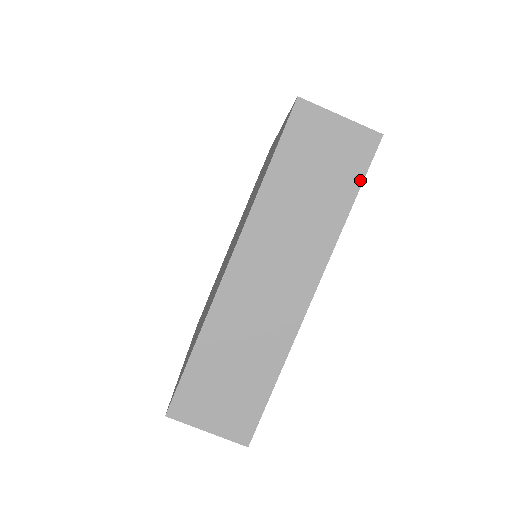
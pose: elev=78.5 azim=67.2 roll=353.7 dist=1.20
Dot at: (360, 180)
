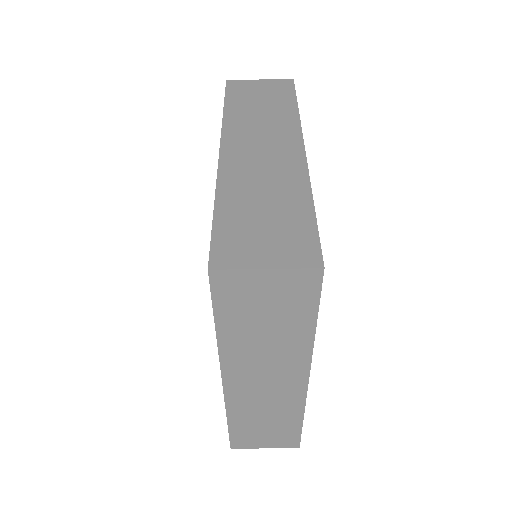
Dot at: (315, 308)
